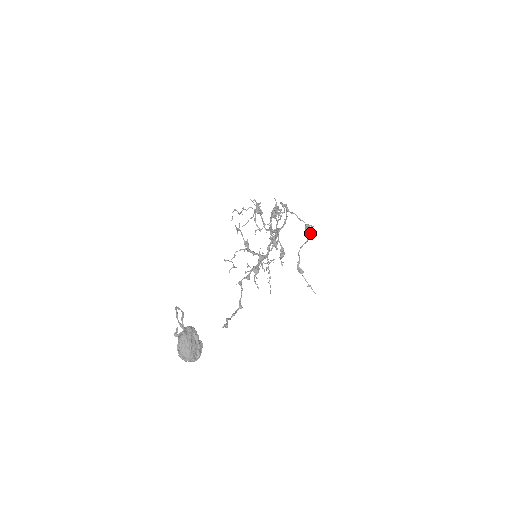
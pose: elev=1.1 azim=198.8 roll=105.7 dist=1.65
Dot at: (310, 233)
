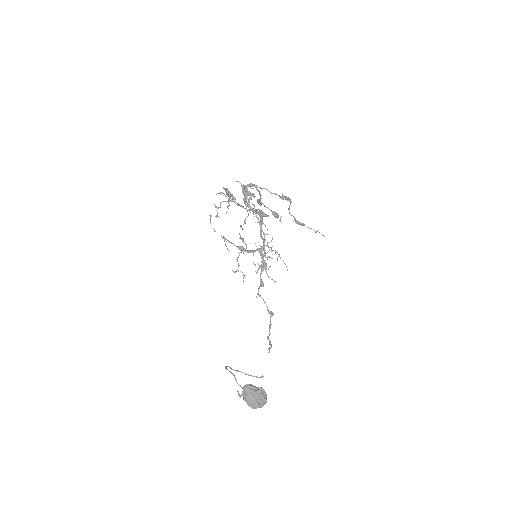
Dot at: (289, 199)
